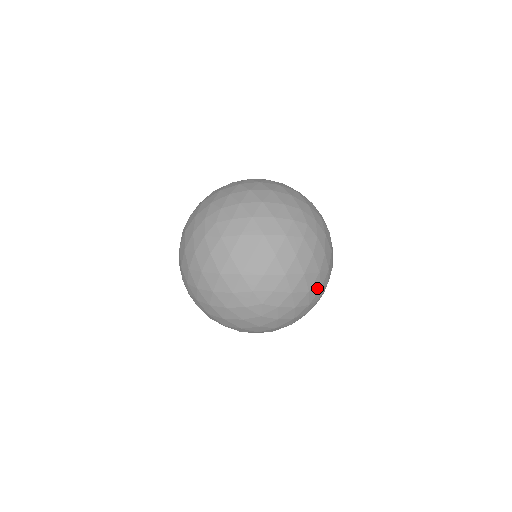
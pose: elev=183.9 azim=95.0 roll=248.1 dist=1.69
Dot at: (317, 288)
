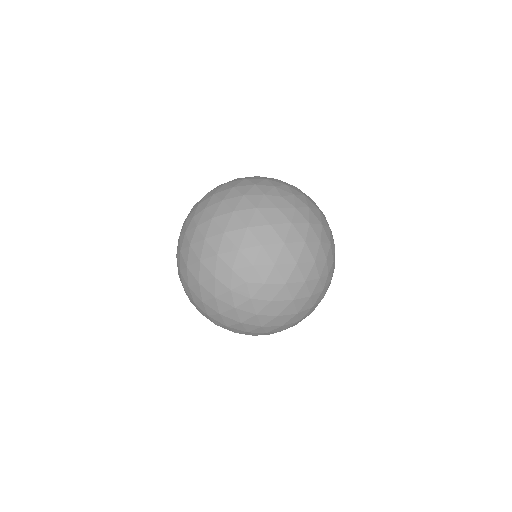
Dot at: occluded
